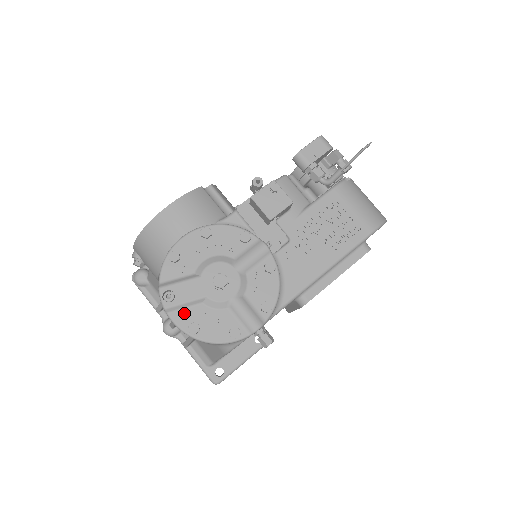
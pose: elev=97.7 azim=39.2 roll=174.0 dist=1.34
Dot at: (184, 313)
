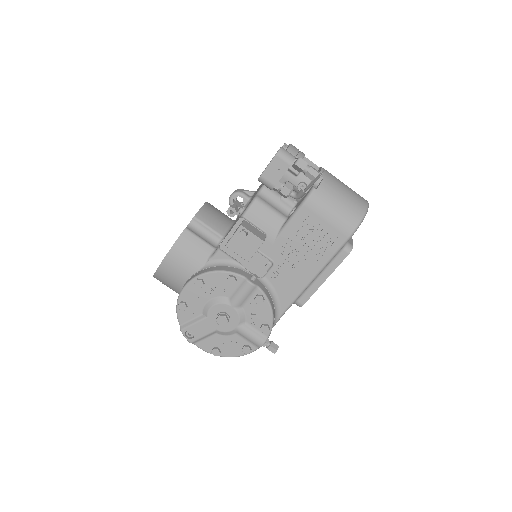
Dot at: (205, 342)
